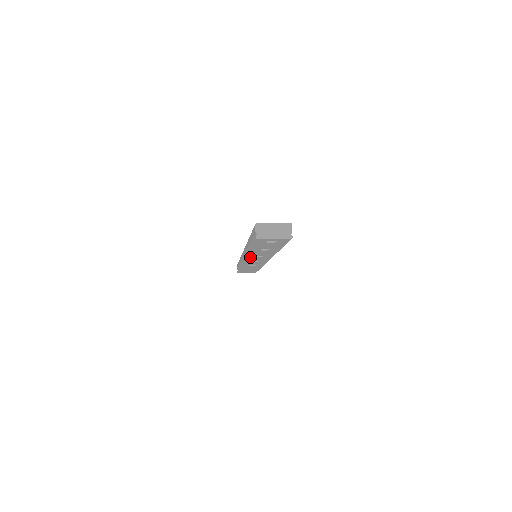
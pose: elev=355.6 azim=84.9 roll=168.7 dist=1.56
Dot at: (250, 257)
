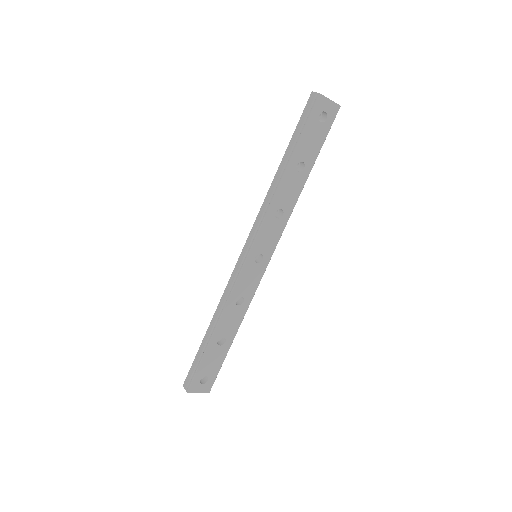
Dot at: (267, 222)
